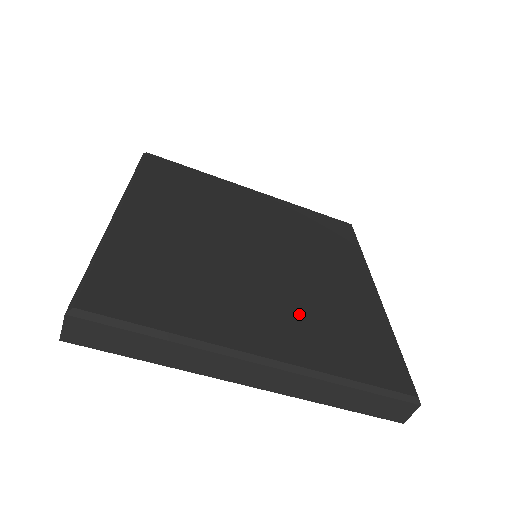
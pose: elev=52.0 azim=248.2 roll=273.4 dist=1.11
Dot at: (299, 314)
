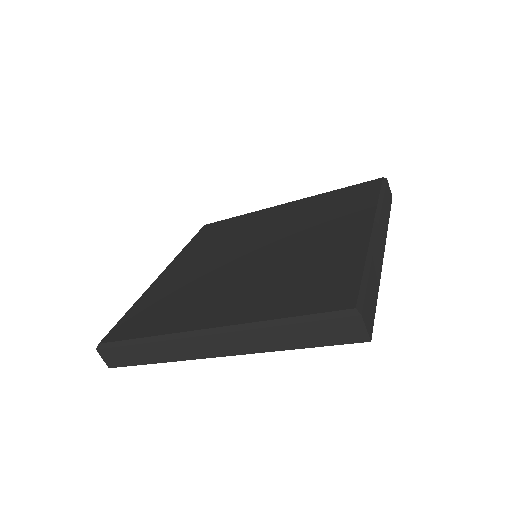
Dot at: (263, 284)
